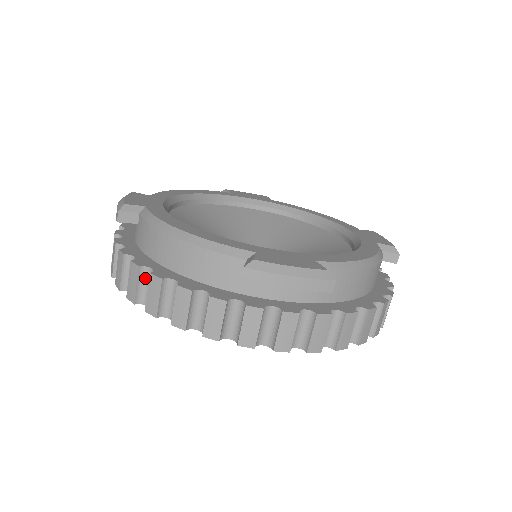
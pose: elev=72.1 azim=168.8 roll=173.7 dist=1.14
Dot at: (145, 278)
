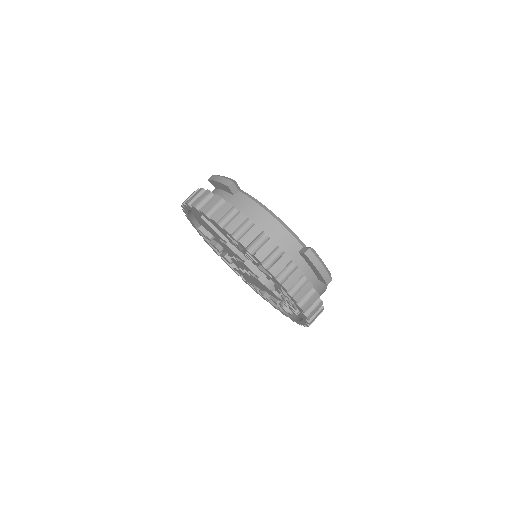
Dot at: occluded
